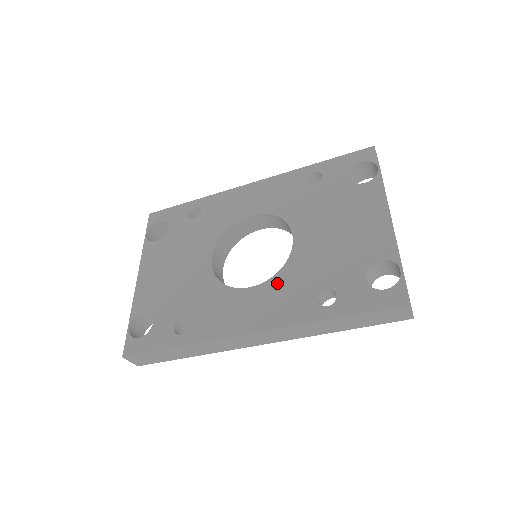
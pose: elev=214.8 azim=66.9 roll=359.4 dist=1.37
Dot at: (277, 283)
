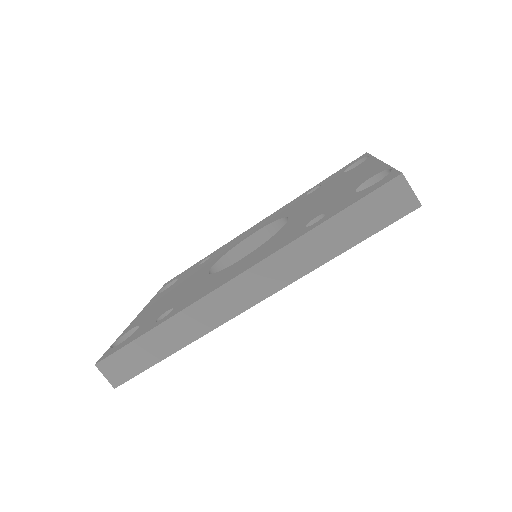
Dot at: (268, 243)
